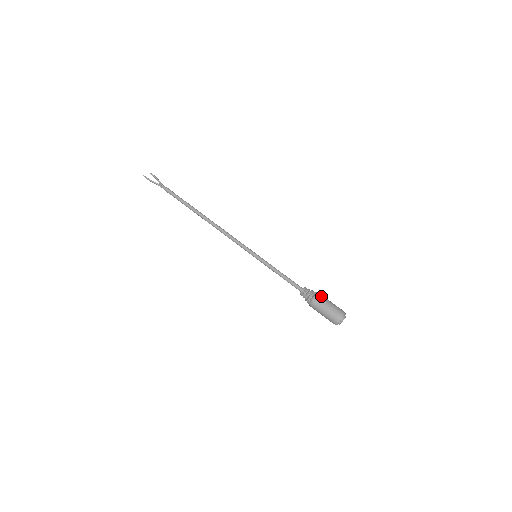
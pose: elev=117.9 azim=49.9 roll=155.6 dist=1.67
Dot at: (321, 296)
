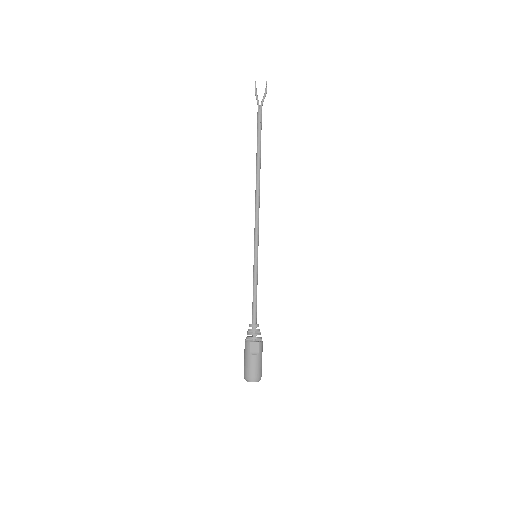
Dot at: (257, 346)
